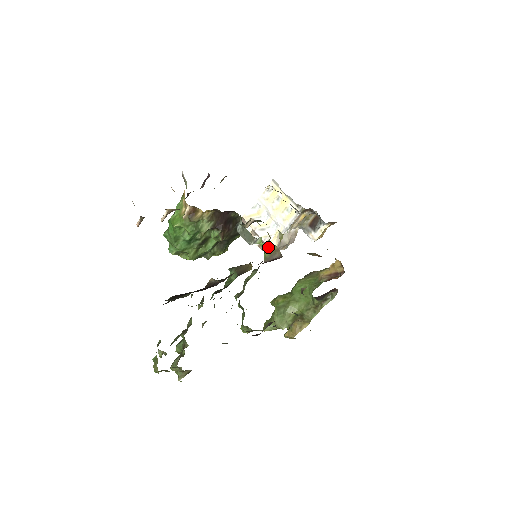
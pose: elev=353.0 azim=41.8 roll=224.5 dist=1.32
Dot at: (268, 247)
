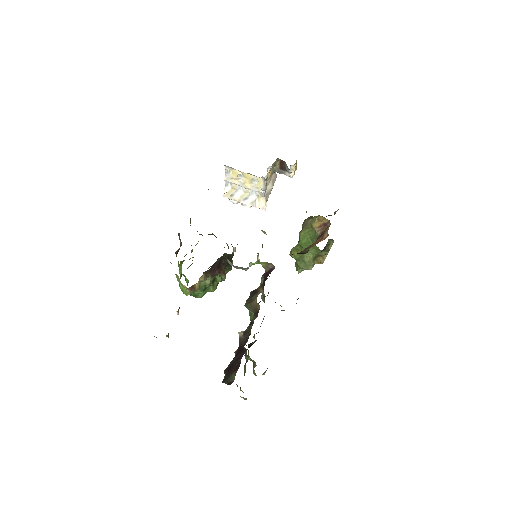
Dot at: (260, 263)
